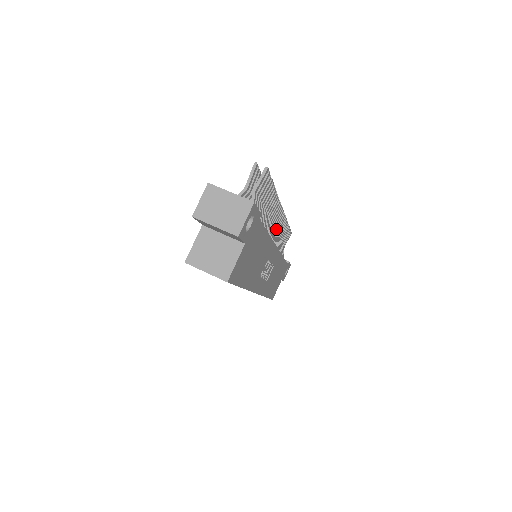
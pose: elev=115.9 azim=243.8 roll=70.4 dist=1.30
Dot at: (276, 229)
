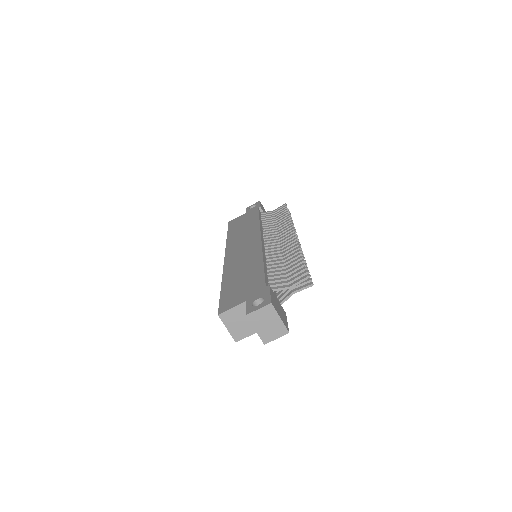
Dot at: occluded
